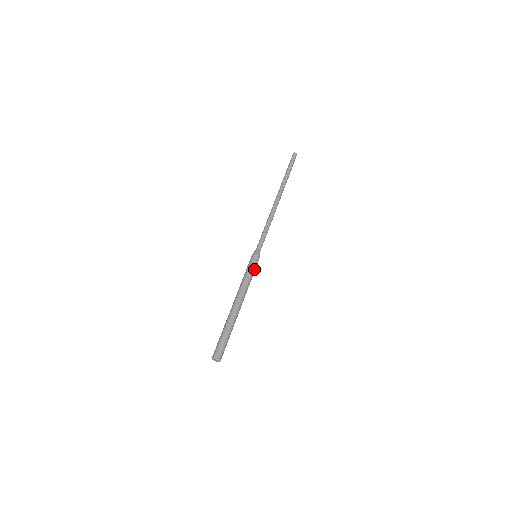
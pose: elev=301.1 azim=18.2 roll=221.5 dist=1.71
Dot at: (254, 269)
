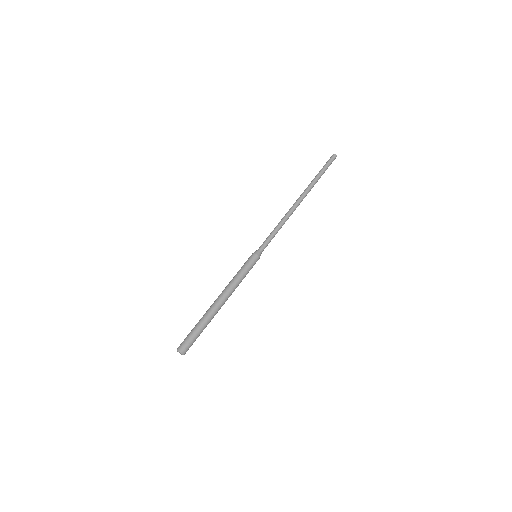
Dot at: (249, 270)
